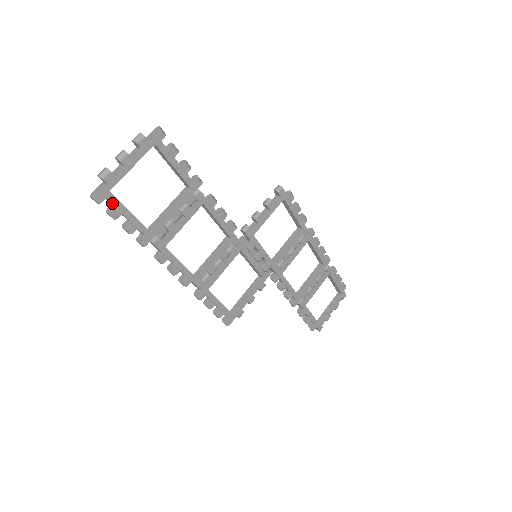
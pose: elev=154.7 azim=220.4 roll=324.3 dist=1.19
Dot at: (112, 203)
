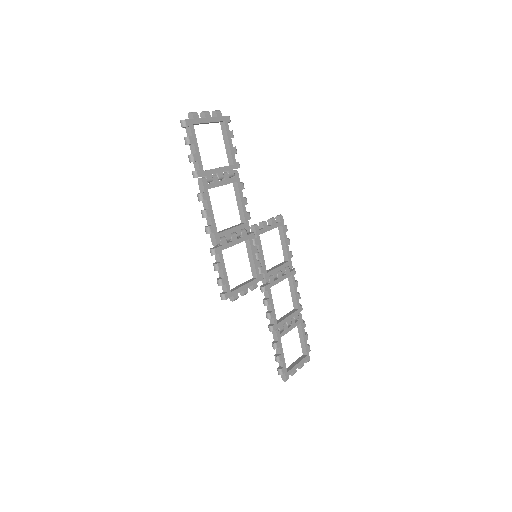
Dot at: (191, 132)
